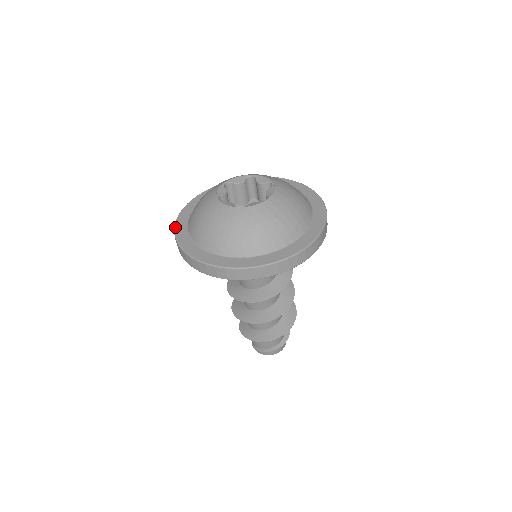
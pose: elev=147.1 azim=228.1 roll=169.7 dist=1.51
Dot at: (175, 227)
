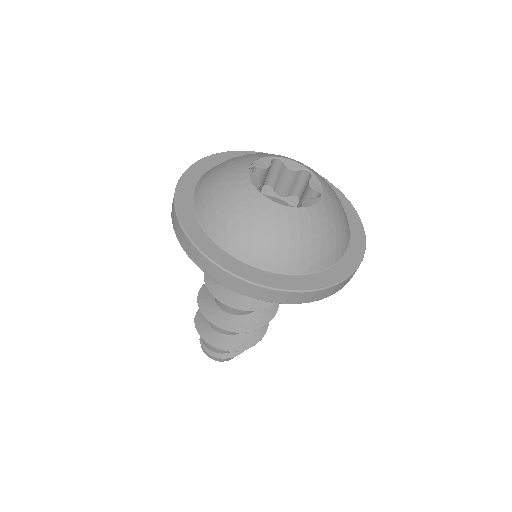
Dot at: (194, 163)
